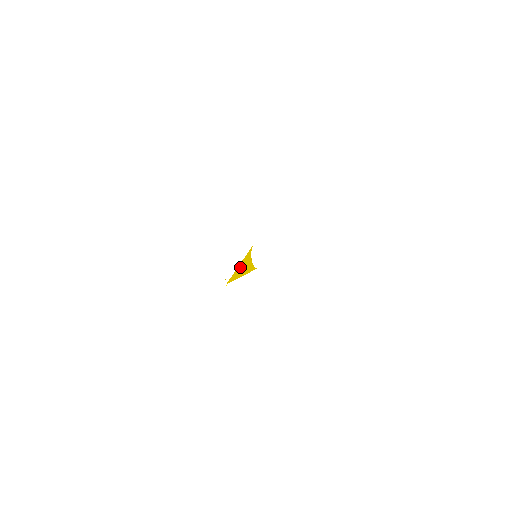
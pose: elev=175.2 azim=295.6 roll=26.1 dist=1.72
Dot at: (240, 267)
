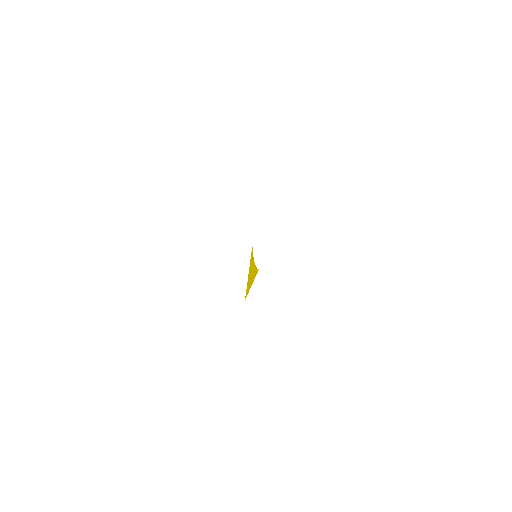
Dot at: (249, 275)
